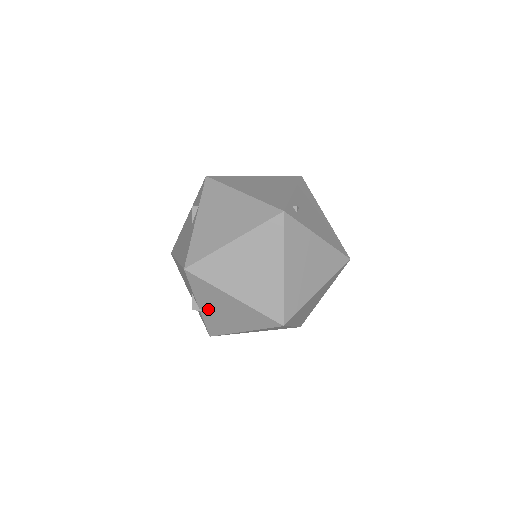
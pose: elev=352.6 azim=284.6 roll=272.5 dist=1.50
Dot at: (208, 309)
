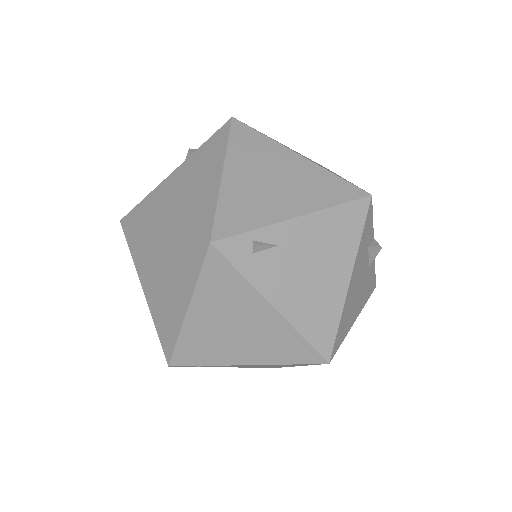
Dot at: occluded
